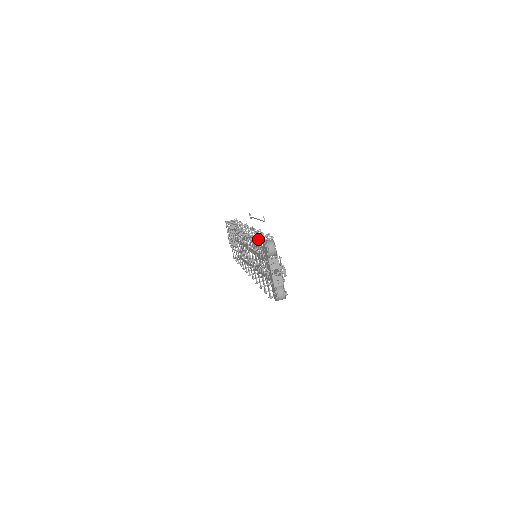
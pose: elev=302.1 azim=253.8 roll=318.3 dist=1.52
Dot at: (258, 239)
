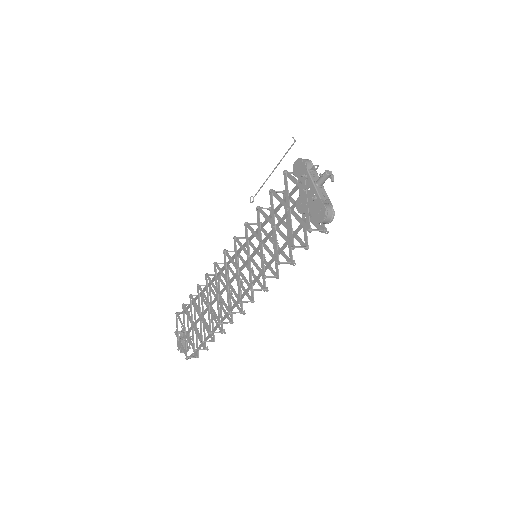
Dot at: (284, 171)
